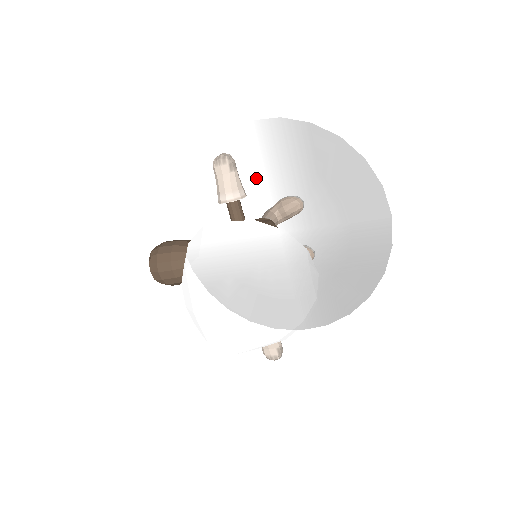
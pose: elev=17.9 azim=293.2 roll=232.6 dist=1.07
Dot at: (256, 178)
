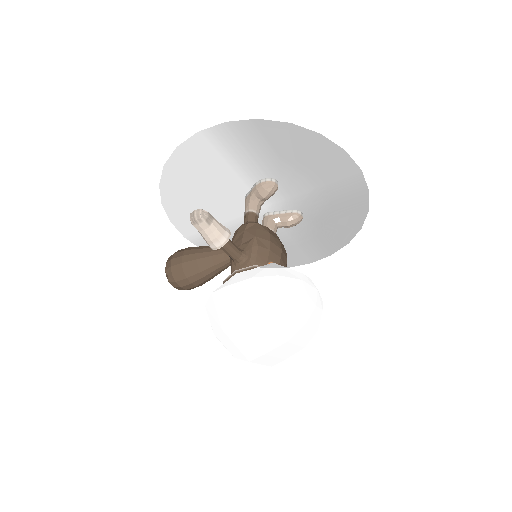
Dot at: (225, 174)
